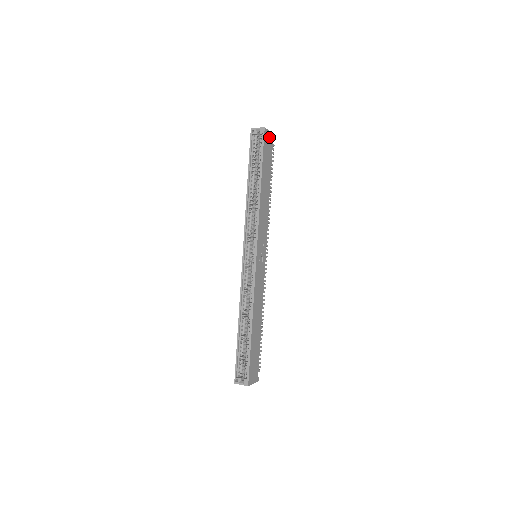
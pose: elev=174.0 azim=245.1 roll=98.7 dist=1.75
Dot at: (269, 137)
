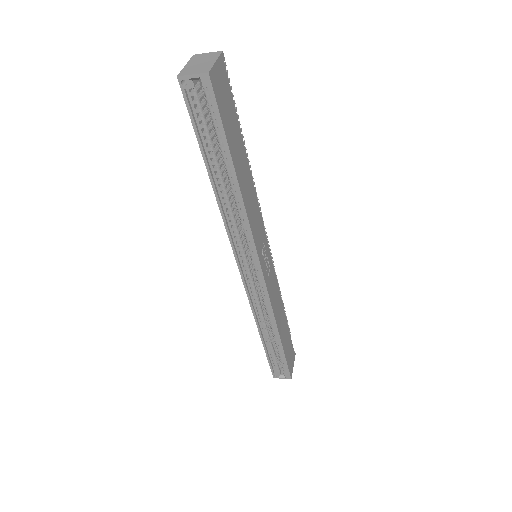
Dot at: (219, 74)
